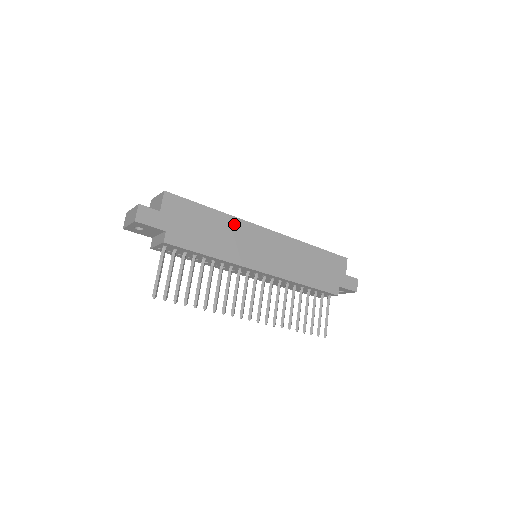
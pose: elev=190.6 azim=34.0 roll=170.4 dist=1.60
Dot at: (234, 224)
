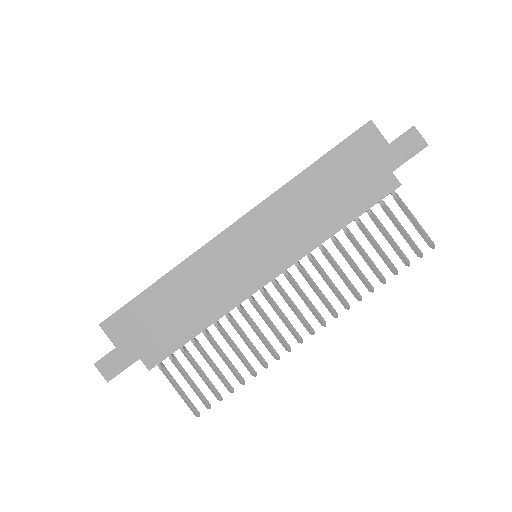
Dot at: (191, 269)
